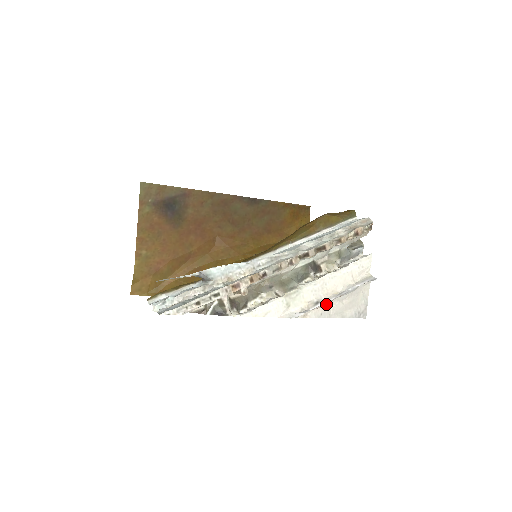
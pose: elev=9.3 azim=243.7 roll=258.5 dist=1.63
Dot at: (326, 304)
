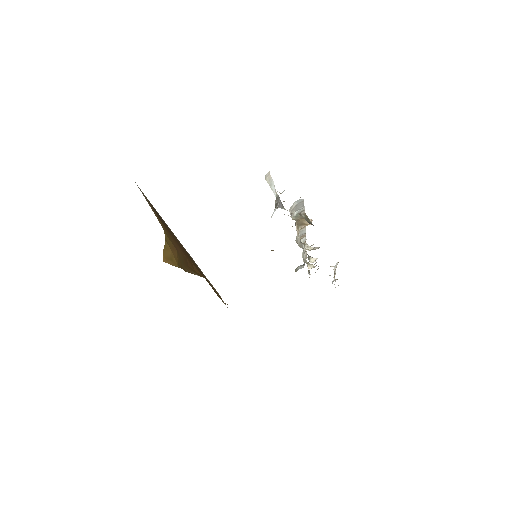
Dot at: occluded
